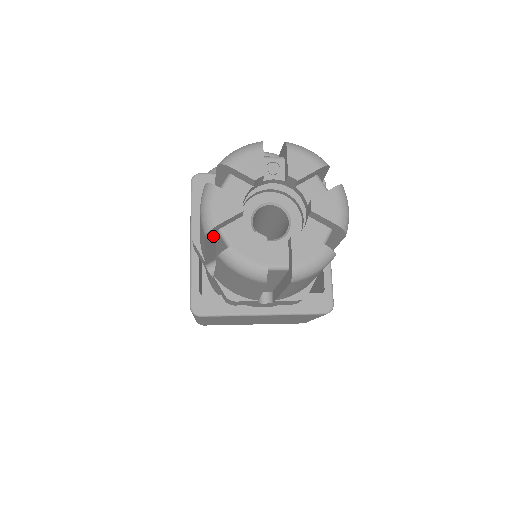
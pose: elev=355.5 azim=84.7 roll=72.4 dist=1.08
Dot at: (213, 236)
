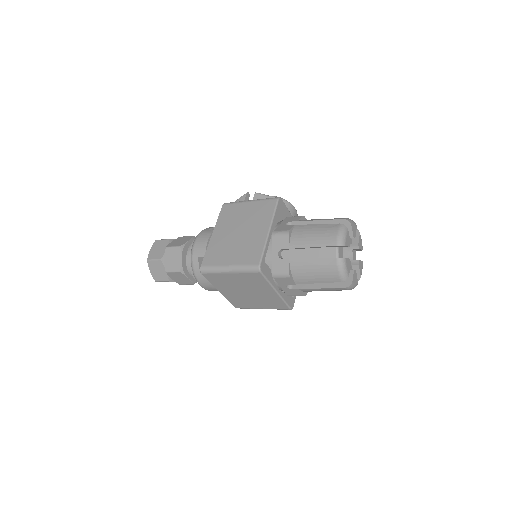
Dot at: (330, 246)
